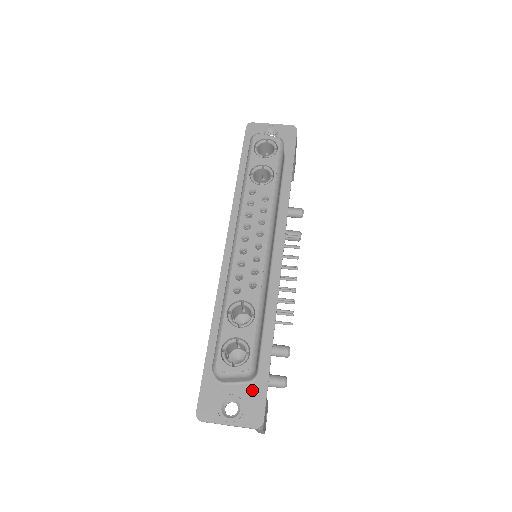
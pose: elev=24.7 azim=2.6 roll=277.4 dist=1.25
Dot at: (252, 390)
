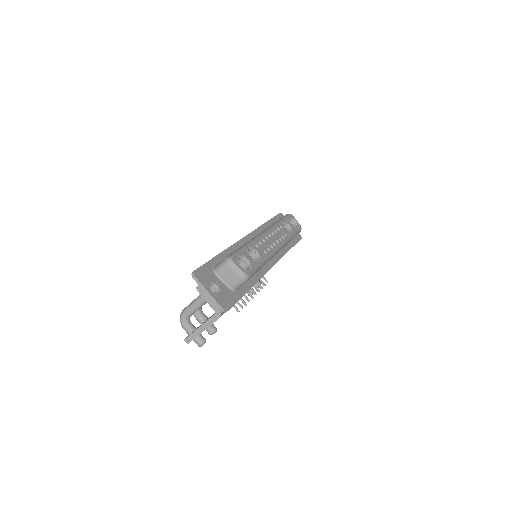
Dot at: (230, 293)
